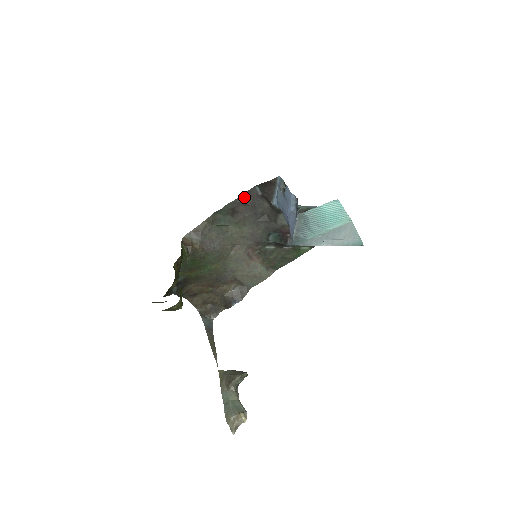
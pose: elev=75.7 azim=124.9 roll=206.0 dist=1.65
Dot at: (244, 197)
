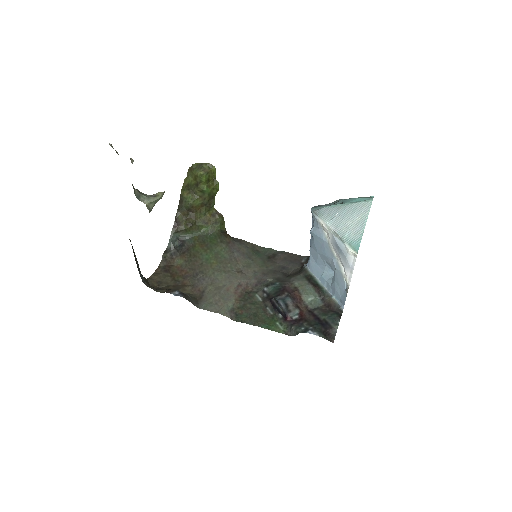
Dot at: (291, 255)
